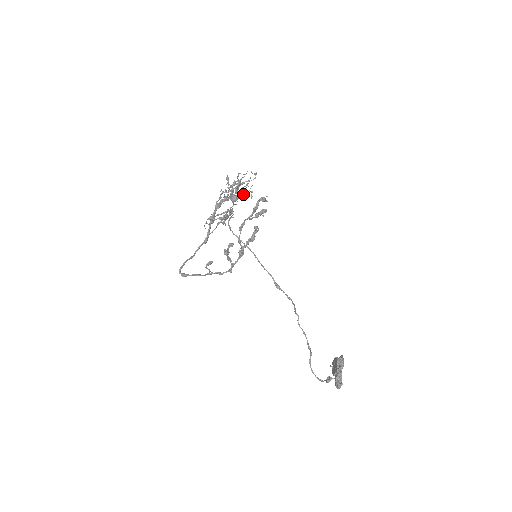
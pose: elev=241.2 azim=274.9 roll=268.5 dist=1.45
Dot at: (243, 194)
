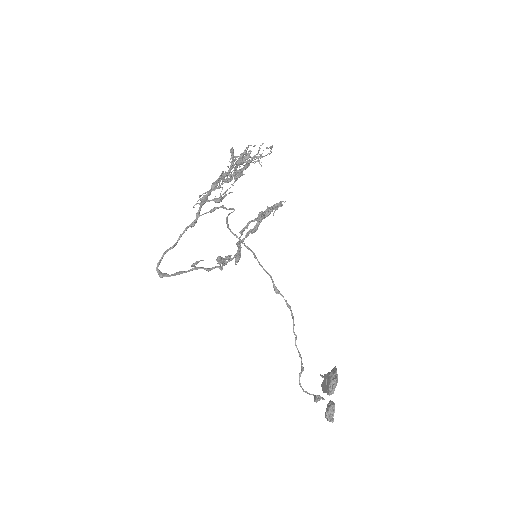
Dot at: occluded
